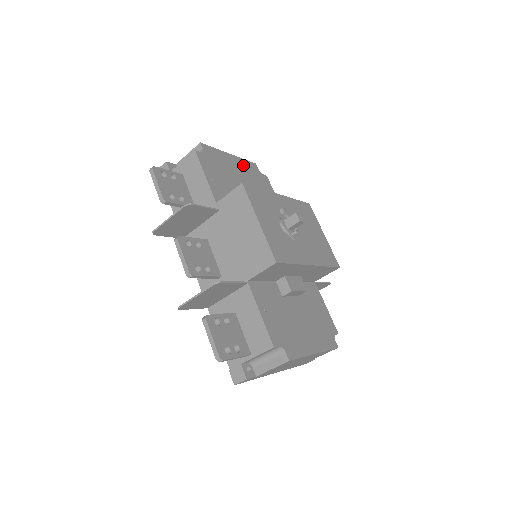
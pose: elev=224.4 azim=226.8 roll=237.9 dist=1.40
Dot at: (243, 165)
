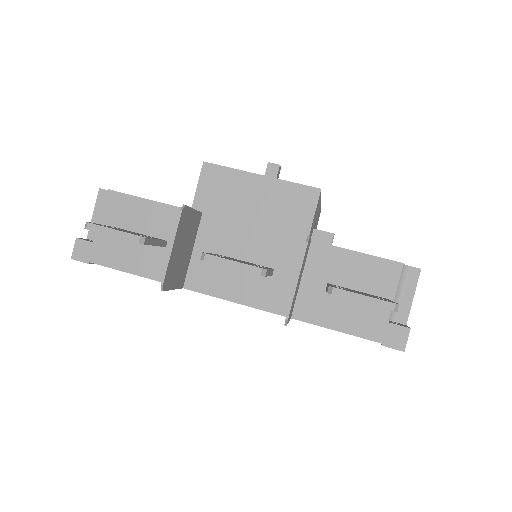
Dot at: occluded
